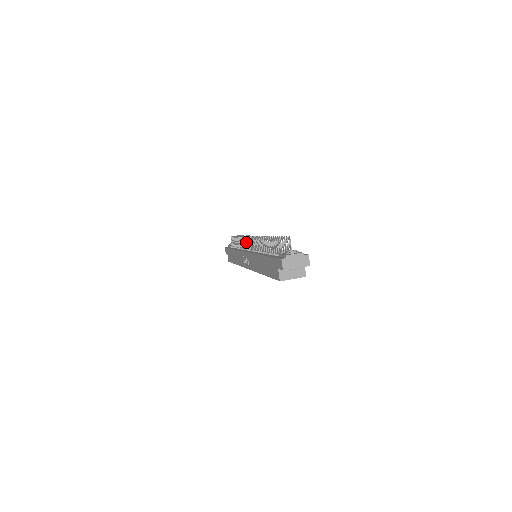
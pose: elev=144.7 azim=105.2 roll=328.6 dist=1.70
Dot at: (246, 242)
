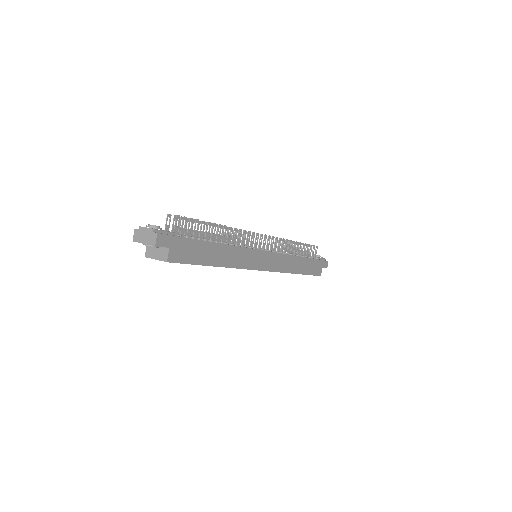
Dot at: occluded
